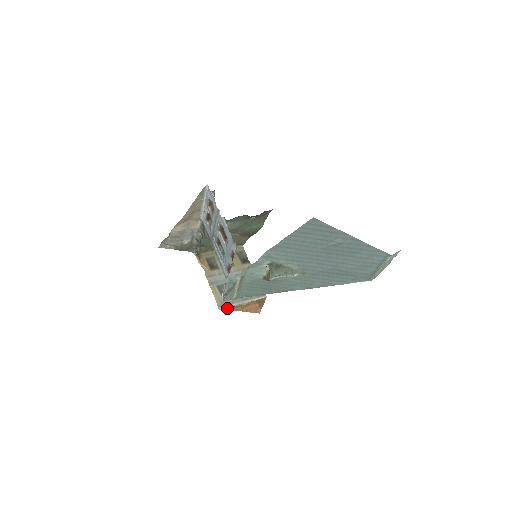
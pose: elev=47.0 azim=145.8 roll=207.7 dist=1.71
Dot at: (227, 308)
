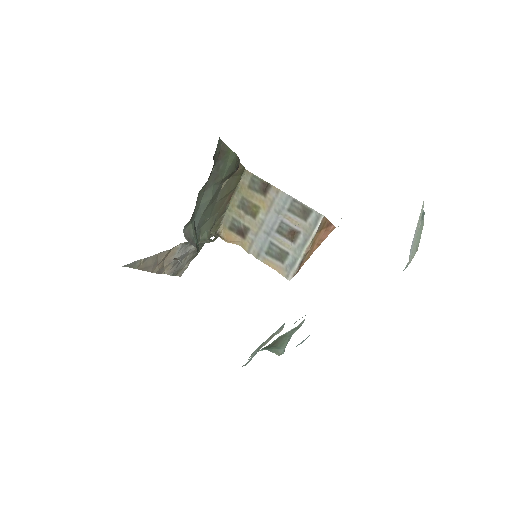
Dot at: (296, 271)
